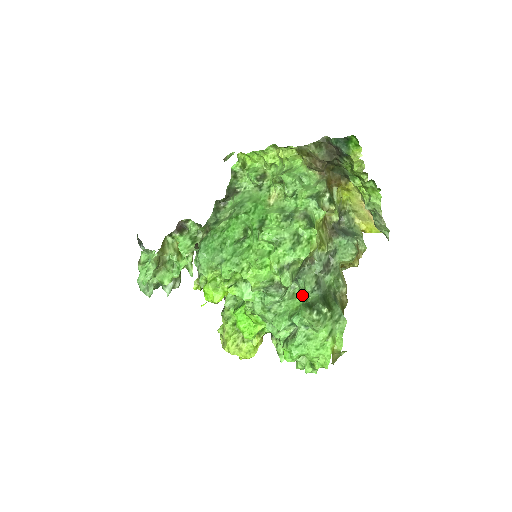
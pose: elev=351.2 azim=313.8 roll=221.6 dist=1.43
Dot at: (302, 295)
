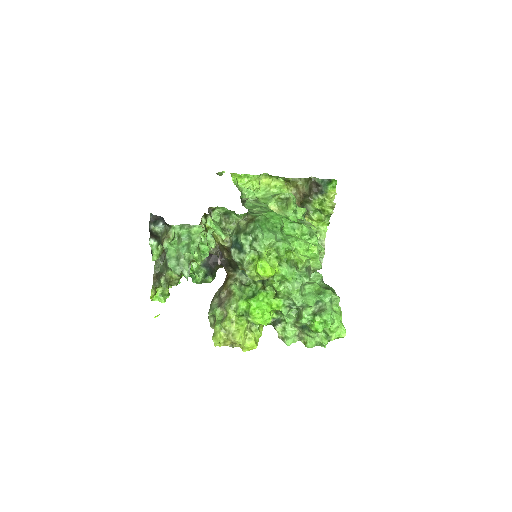
Dot at: (316, 282)
